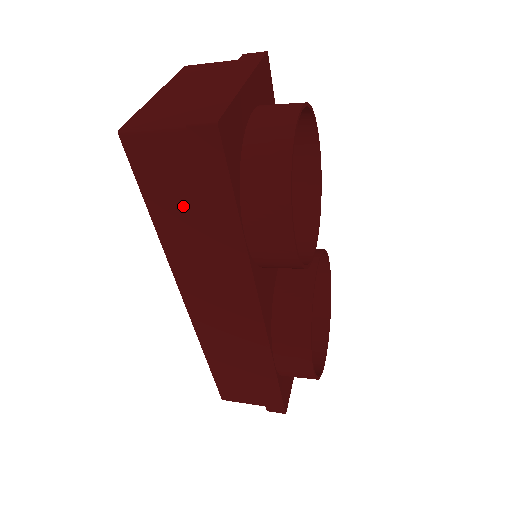
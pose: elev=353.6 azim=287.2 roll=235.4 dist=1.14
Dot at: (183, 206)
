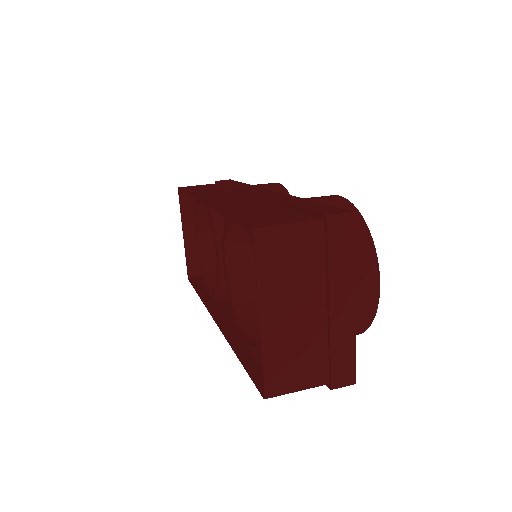
Dot at: occluded
